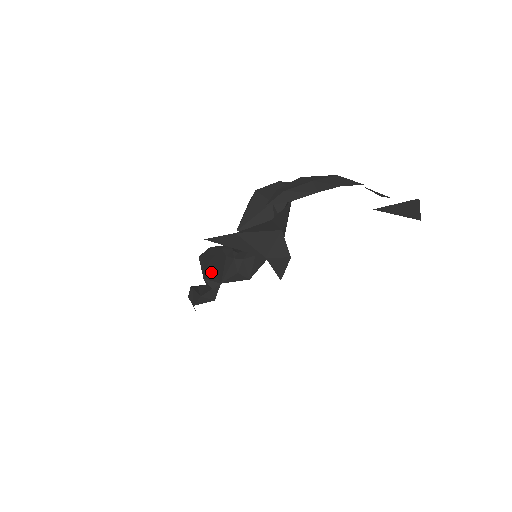
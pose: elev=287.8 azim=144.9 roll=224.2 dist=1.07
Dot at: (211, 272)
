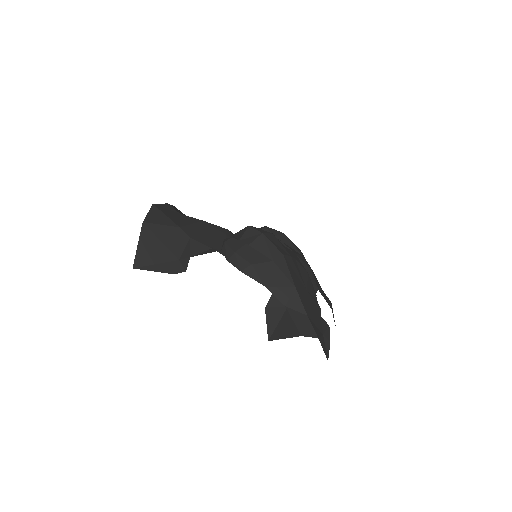
Dot at: occluded
